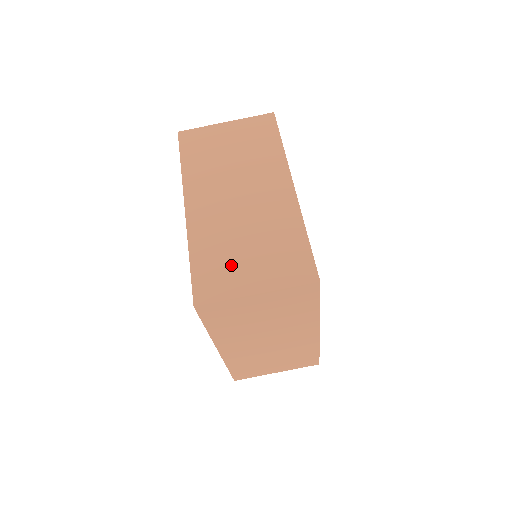
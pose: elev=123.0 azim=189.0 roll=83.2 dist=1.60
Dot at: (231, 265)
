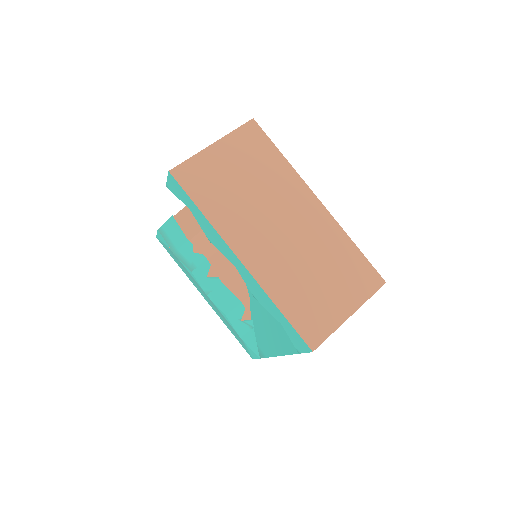
Dot at: (317, 300)
